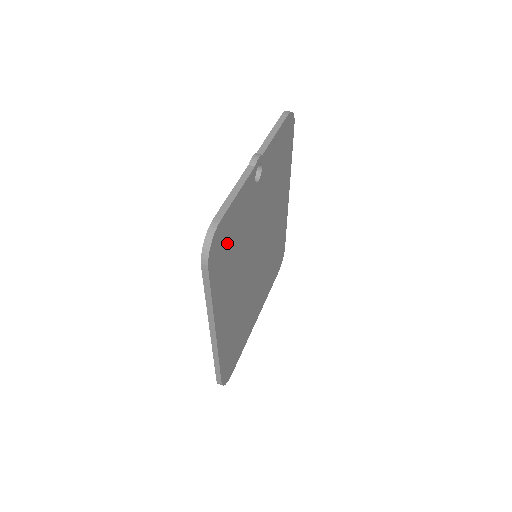
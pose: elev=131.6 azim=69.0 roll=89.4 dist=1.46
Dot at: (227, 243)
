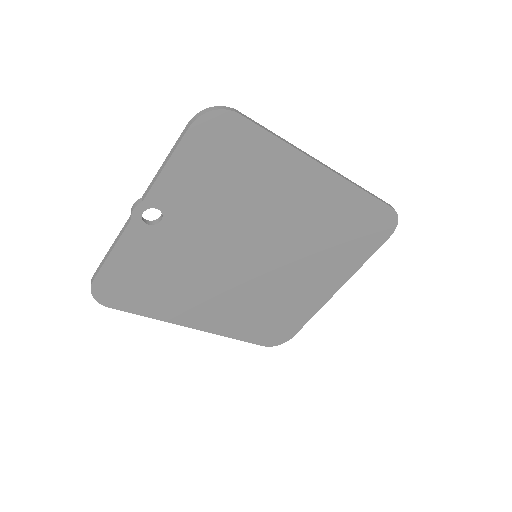
Dot at: (134, 283)
